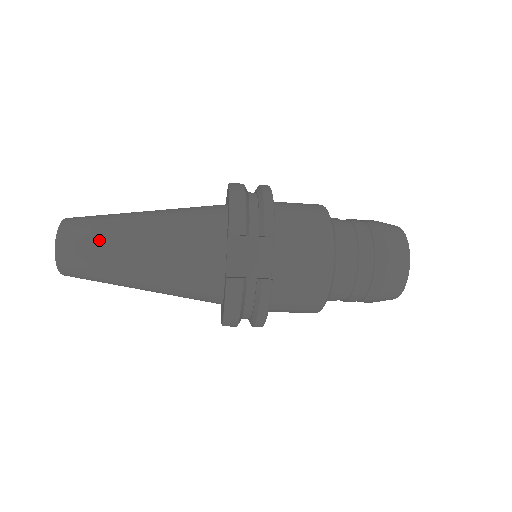
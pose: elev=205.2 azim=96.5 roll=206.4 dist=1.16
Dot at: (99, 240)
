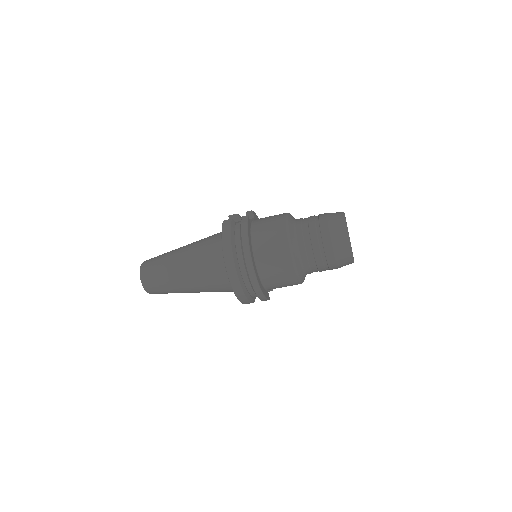
Dot at: occluded
